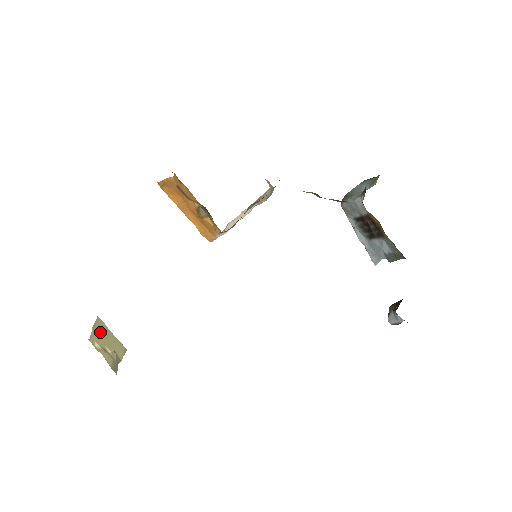
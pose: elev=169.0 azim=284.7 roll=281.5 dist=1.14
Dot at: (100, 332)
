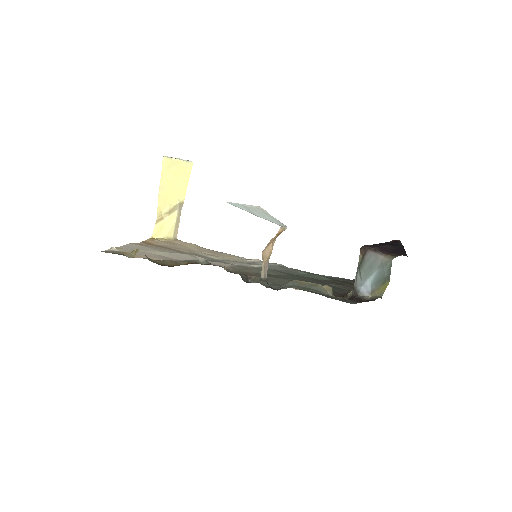
Dot at: (165, 187)
